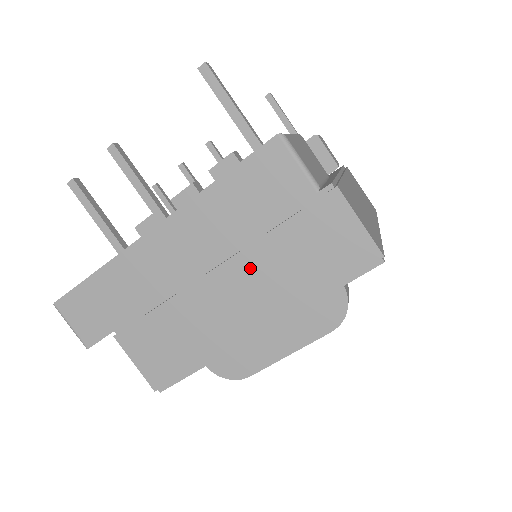
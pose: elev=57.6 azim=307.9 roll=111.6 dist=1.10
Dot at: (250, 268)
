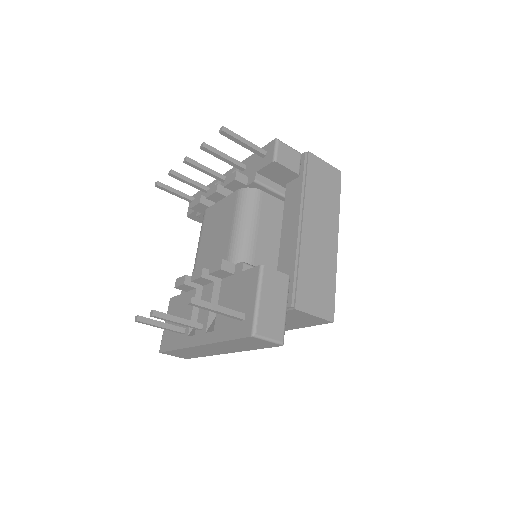
Dot at: occluded
